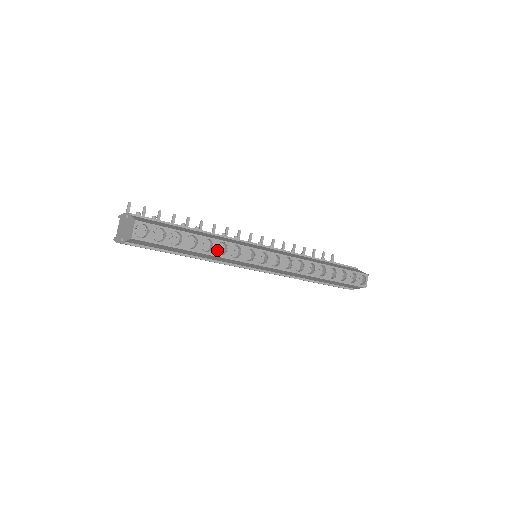
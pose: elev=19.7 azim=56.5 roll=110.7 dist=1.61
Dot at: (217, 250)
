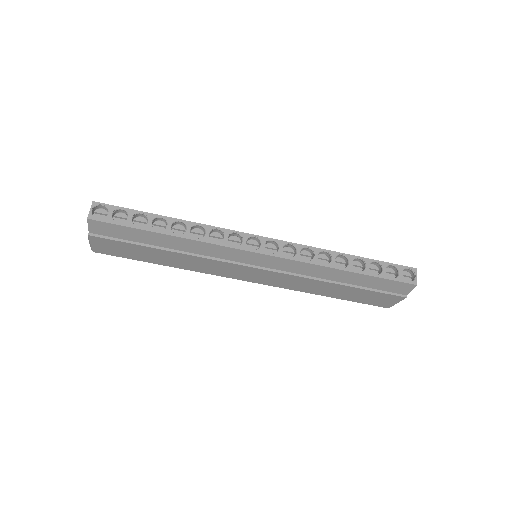
Dot at: (194, 236)
